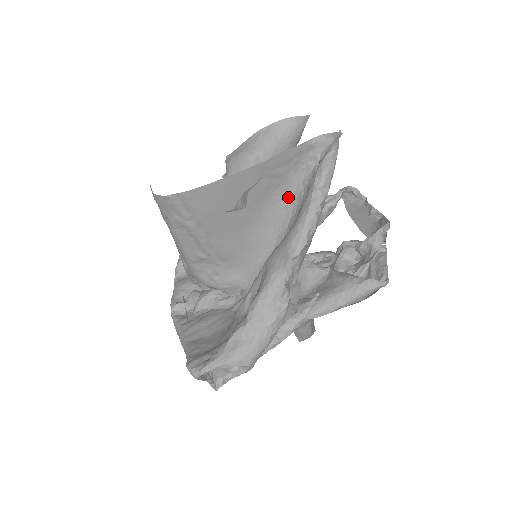
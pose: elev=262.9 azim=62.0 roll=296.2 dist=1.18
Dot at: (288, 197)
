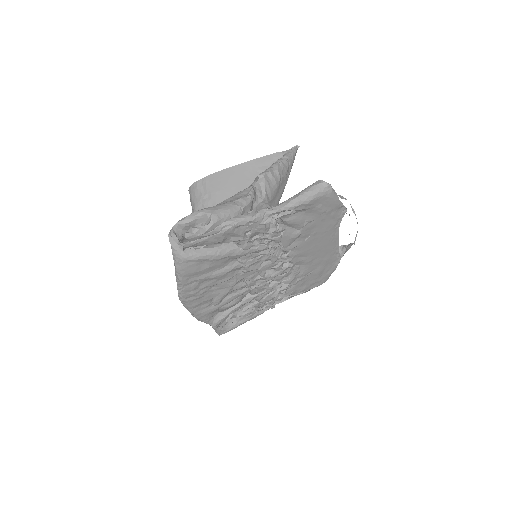
Dot at: occluded
